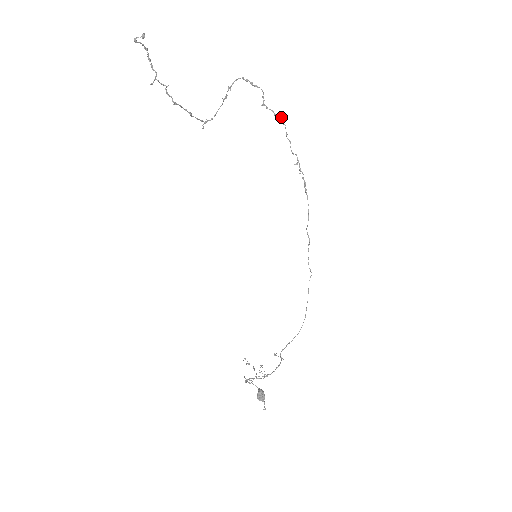
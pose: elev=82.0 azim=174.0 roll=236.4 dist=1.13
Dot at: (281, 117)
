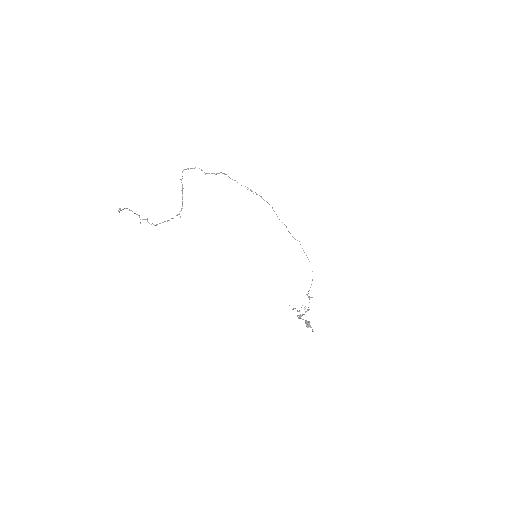
Dot at: occluded
